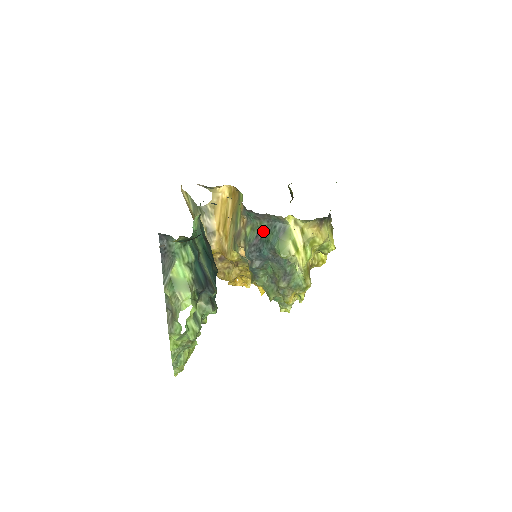
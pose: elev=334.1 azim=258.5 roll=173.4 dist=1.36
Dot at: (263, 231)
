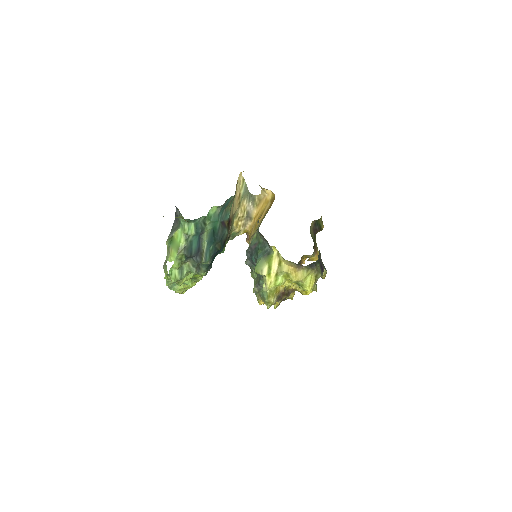
Dot at: (259, 244)
